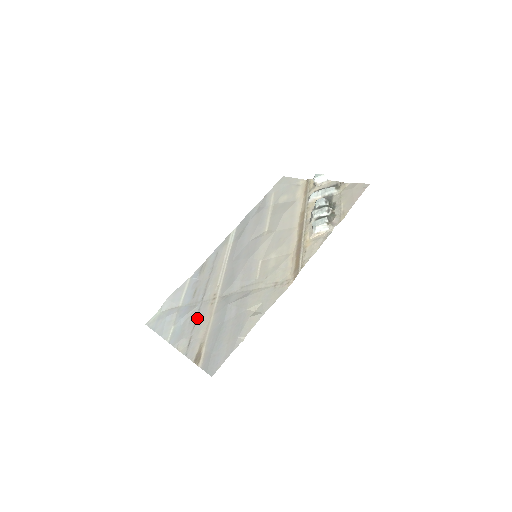
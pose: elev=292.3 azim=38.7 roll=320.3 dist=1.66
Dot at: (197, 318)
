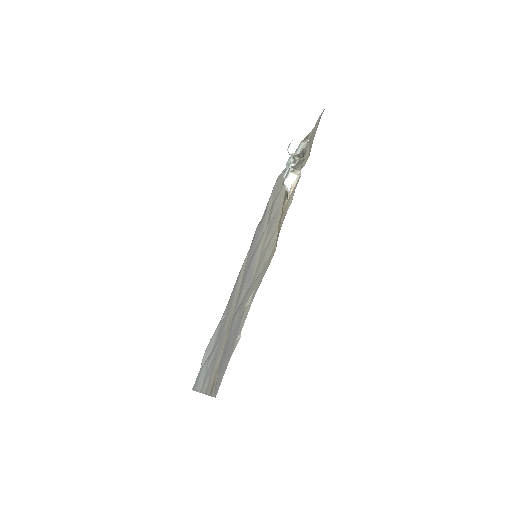
Dot at: (217, 351)
